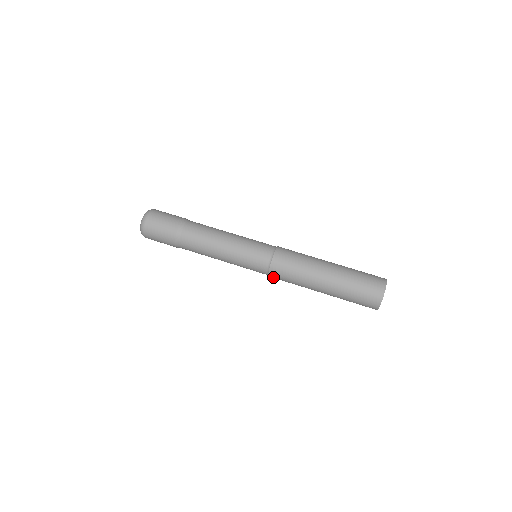
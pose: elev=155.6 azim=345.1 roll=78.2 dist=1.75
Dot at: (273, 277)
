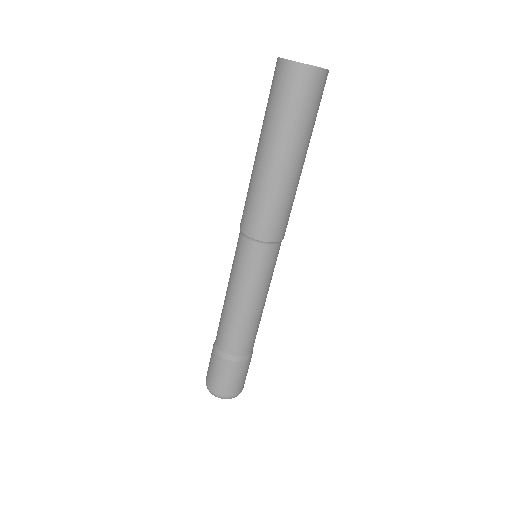
Dot at: (253, 231)
